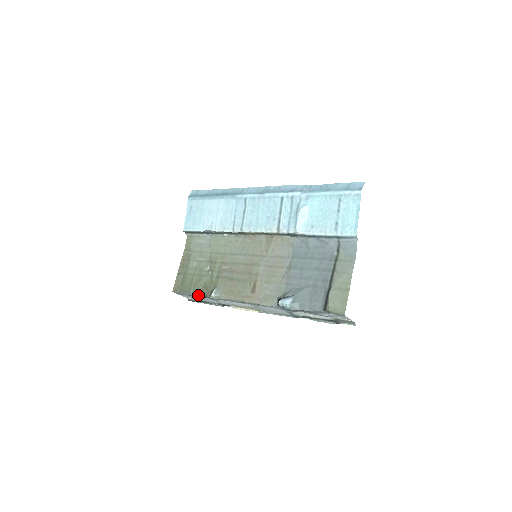
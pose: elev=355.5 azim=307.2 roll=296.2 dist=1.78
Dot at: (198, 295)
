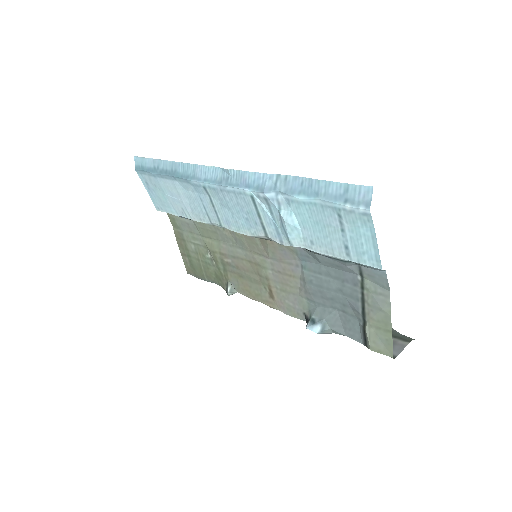
Dot at: occluded
